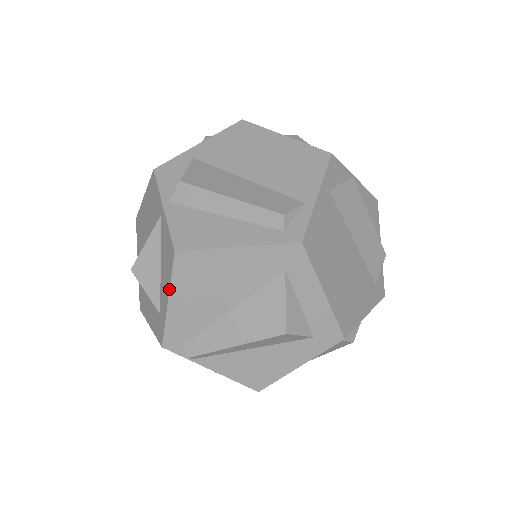
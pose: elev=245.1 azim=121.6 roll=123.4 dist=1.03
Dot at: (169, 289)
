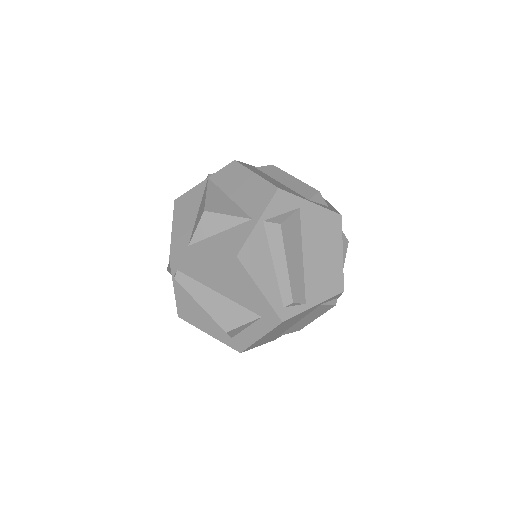
Dot at: (210, 257)
